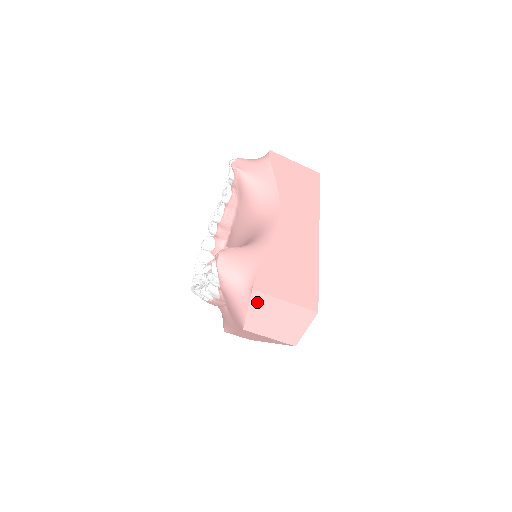
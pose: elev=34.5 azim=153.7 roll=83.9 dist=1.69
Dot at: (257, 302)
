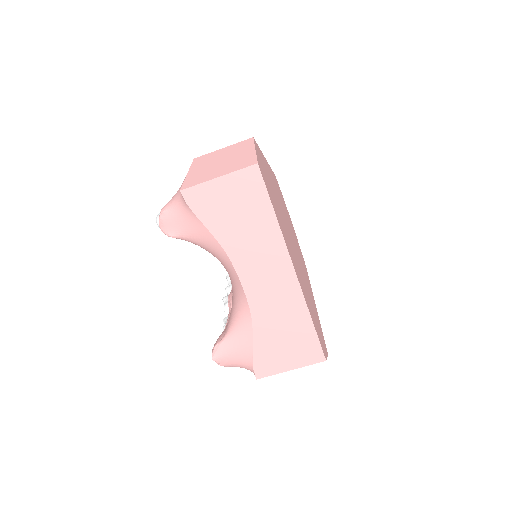
Dot at: occluded
